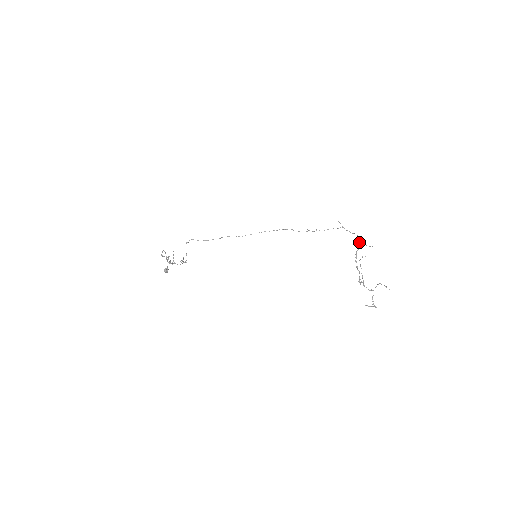
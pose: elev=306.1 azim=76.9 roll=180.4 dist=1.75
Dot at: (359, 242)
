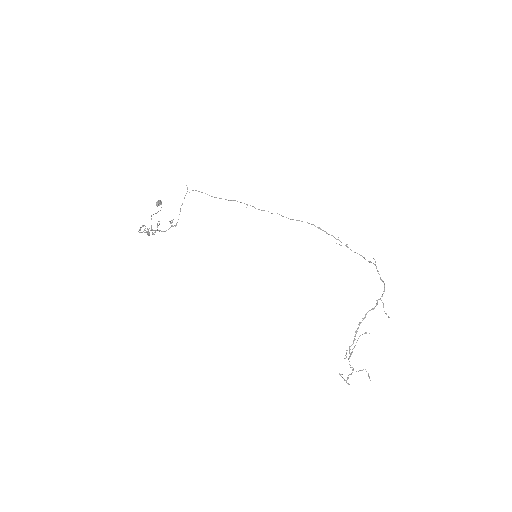
Dot at: (380, 299)
